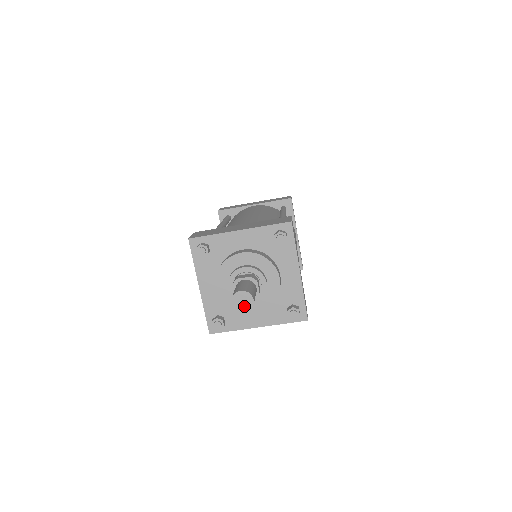
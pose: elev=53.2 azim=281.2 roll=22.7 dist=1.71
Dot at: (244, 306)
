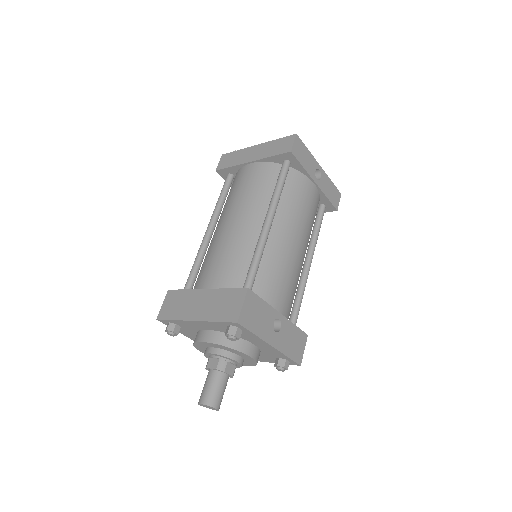
Dot at: (212, 409)
